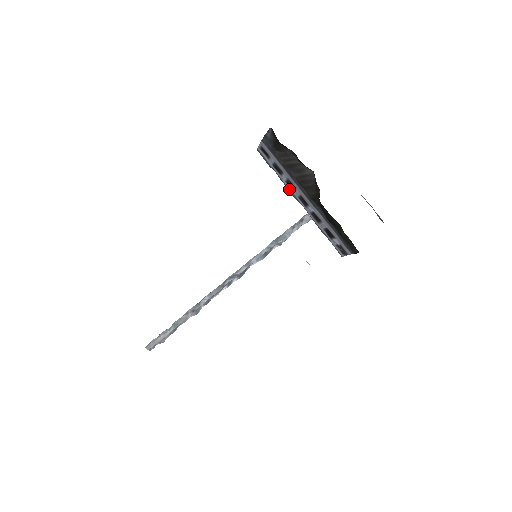
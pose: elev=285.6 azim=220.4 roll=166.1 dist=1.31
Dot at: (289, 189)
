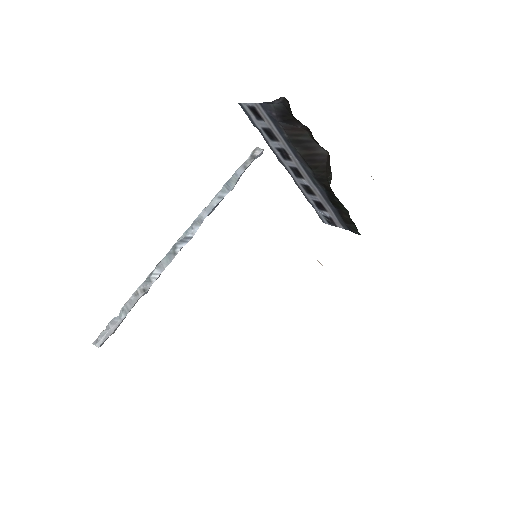
Dot at: (277, 155)
